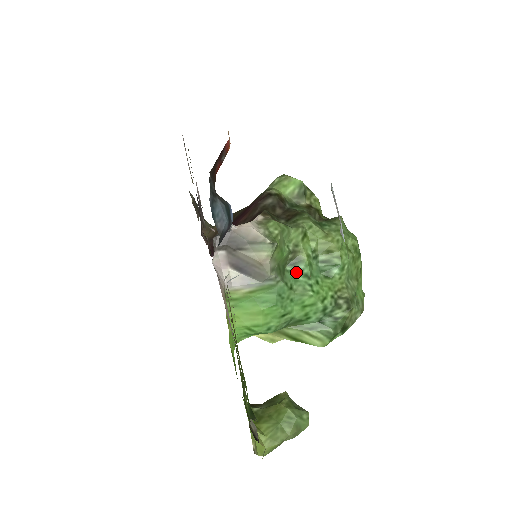
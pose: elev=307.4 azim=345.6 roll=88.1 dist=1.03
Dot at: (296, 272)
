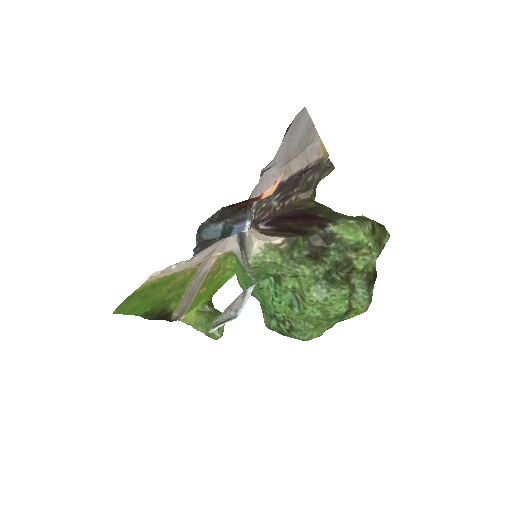
Dot at: (272, 285)
